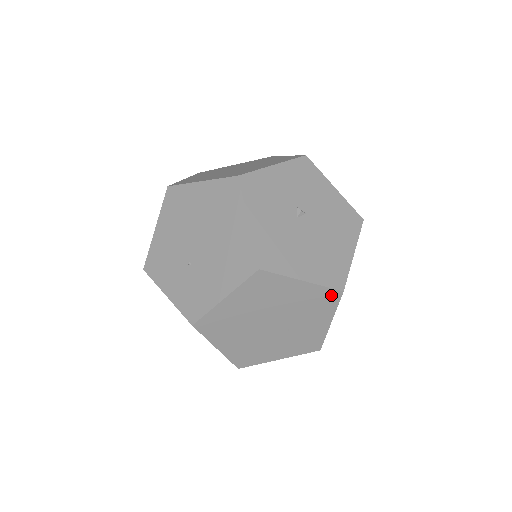
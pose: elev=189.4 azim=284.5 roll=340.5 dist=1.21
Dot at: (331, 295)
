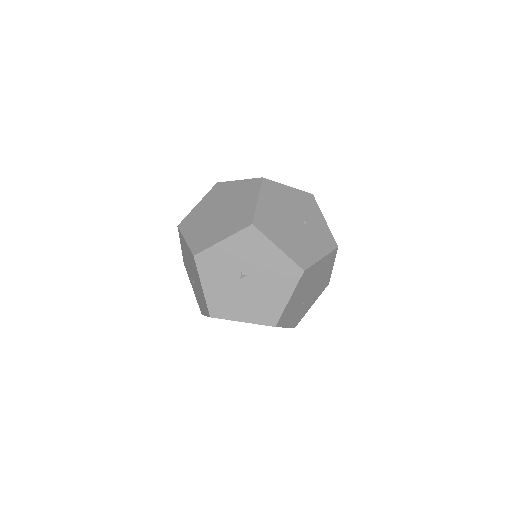
Dot at: occluded
